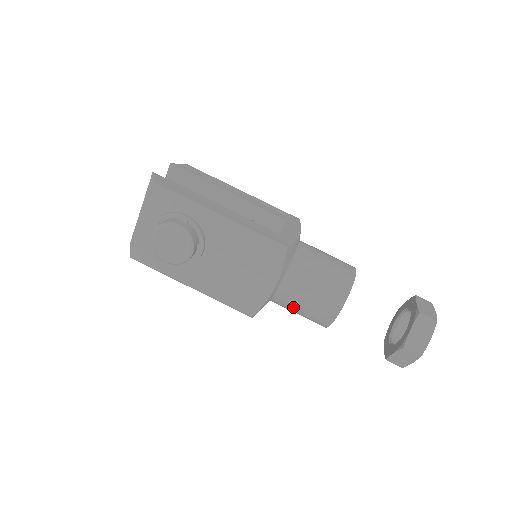
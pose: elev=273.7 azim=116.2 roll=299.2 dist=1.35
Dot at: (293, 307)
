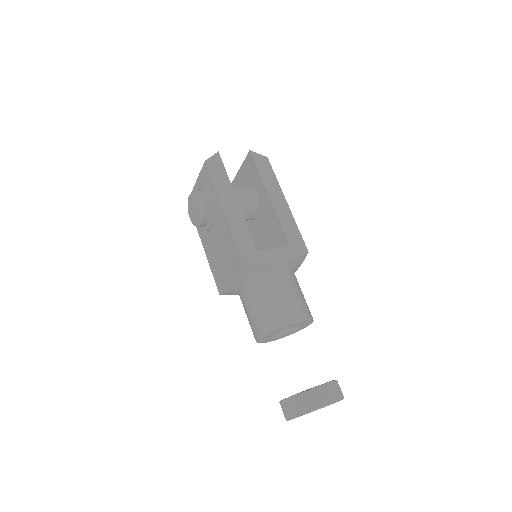
Dot at: occluded
